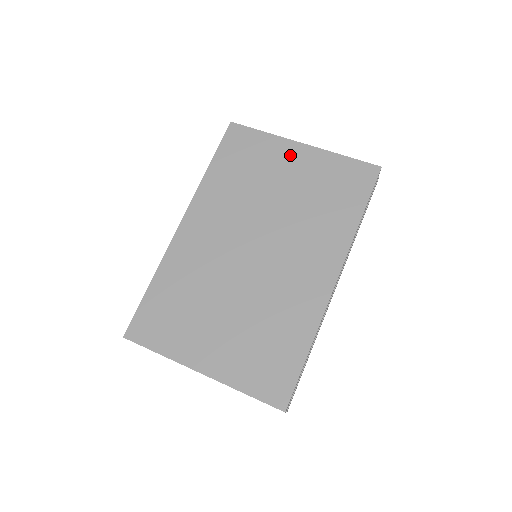
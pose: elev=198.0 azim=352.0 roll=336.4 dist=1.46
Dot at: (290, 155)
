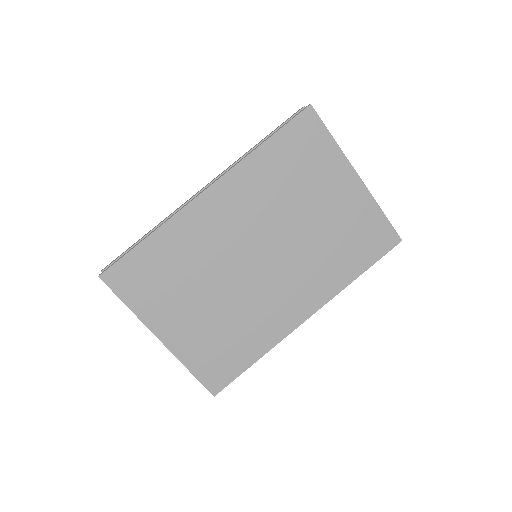
Dot at: (341, 181)
